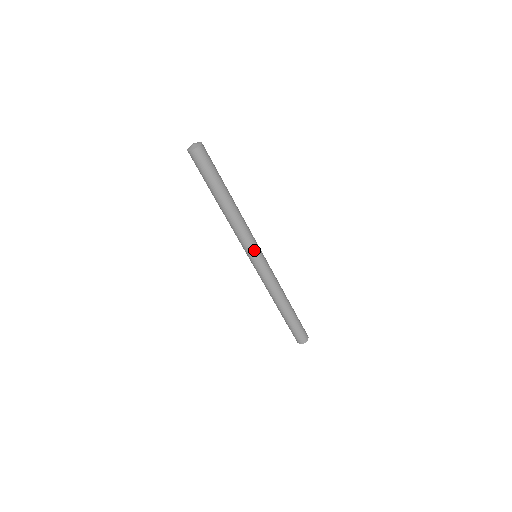
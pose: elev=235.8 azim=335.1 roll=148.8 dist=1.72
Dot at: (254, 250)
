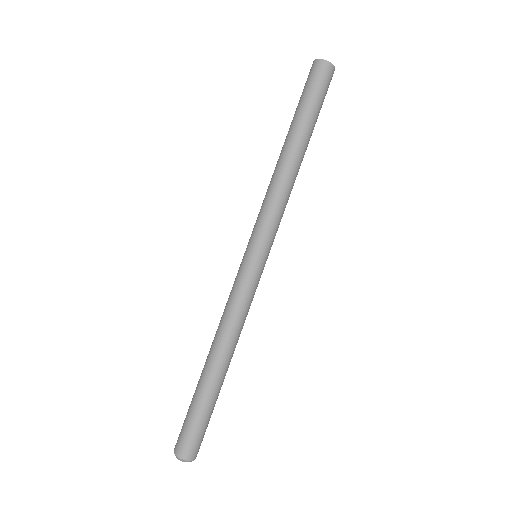
Dot at: (268, 240)
